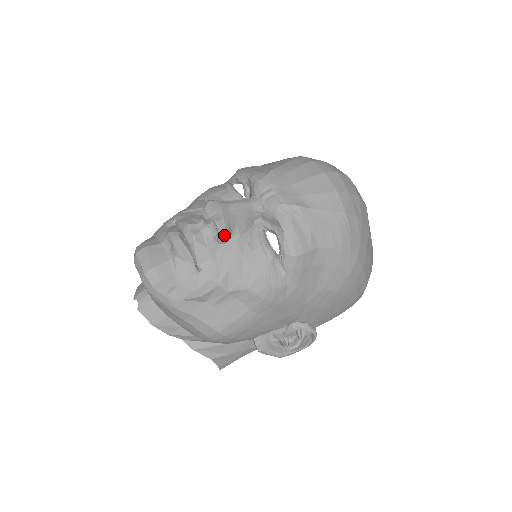
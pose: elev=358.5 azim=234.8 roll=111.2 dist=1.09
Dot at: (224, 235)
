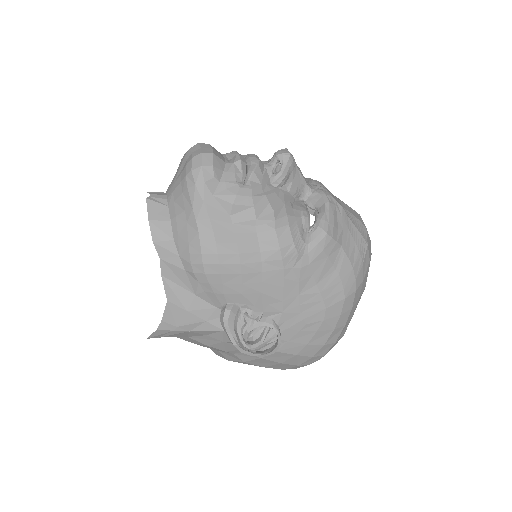
Dot at: (282, 177)
